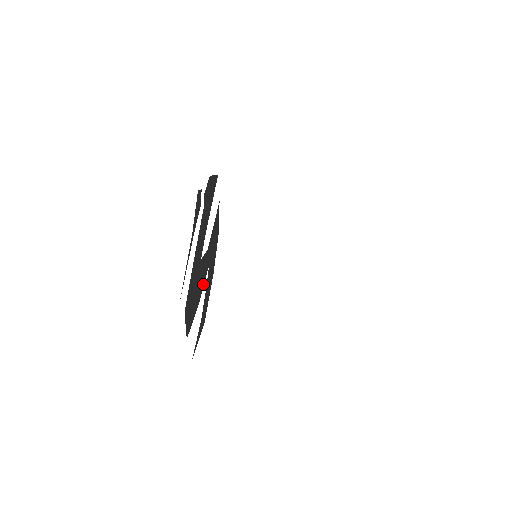
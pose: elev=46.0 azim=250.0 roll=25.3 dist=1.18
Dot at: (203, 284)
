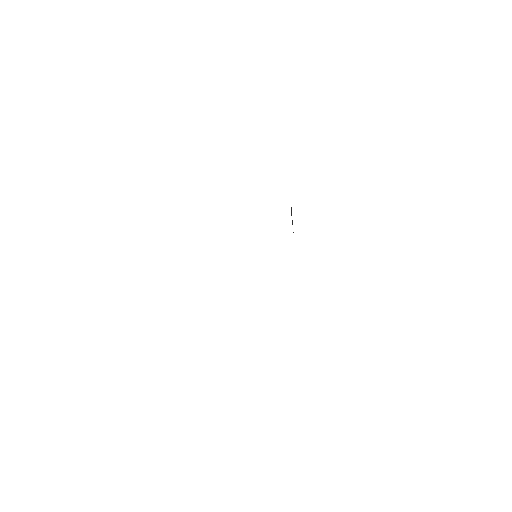
Dot at: occluded
